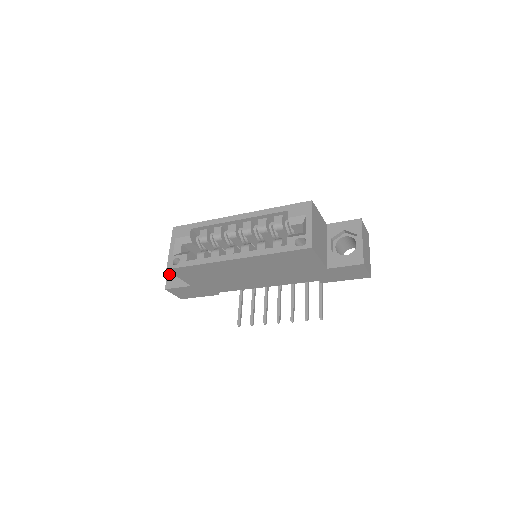
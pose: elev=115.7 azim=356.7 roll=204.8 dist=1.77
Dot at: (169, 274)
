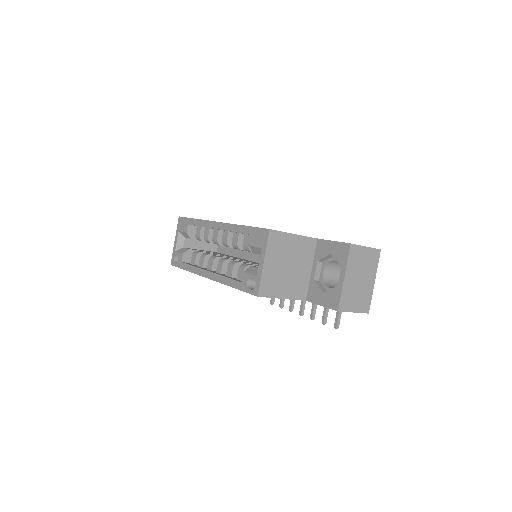
Dot at: occluded
